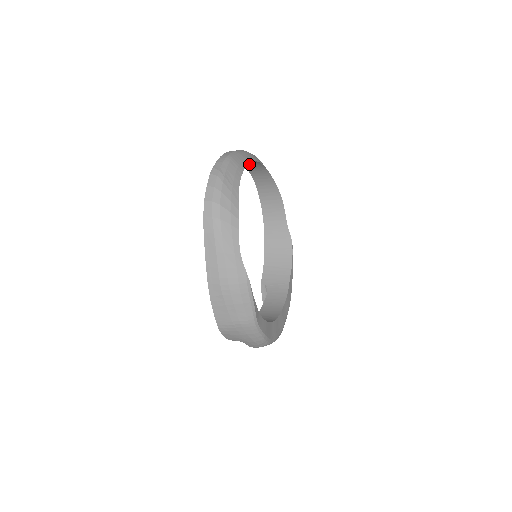
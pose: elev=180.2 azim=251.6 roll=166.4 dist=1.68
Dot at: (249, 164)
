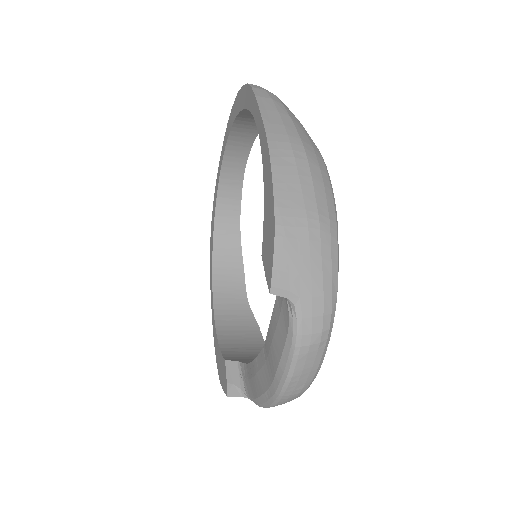
Dot at: (226, 188)
